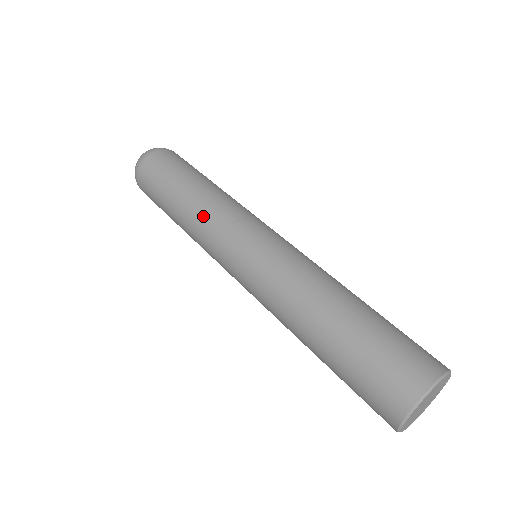
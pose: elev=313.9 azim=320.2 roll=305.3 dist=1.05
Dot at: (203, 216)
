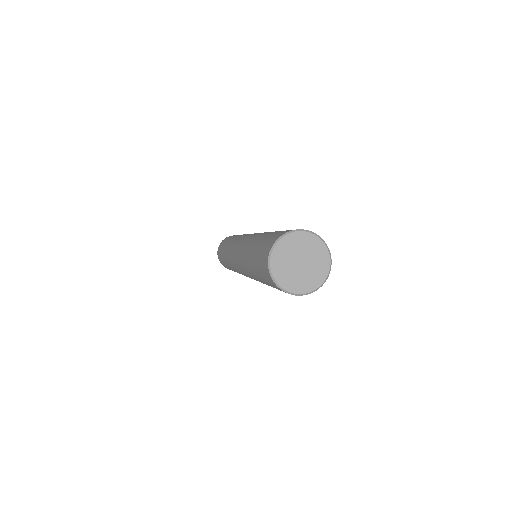
Dot at: occluded
